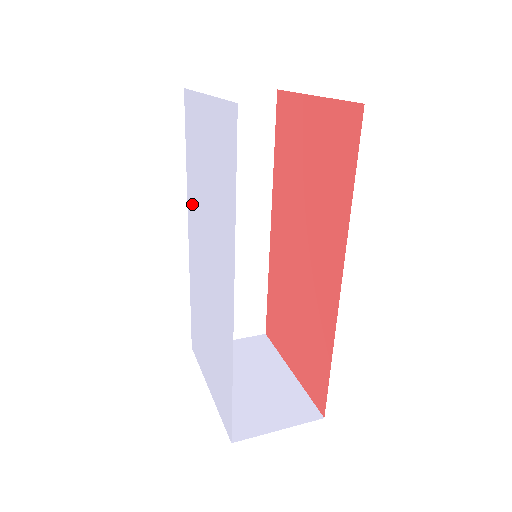
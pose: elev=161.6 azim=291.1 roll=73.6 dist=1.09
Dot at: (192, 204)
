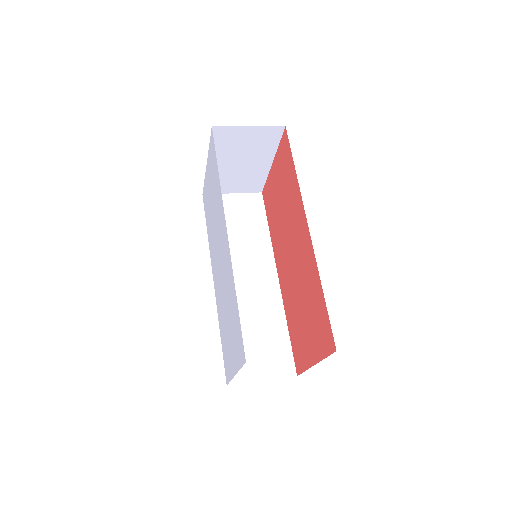
Dot at: (211, 250)
